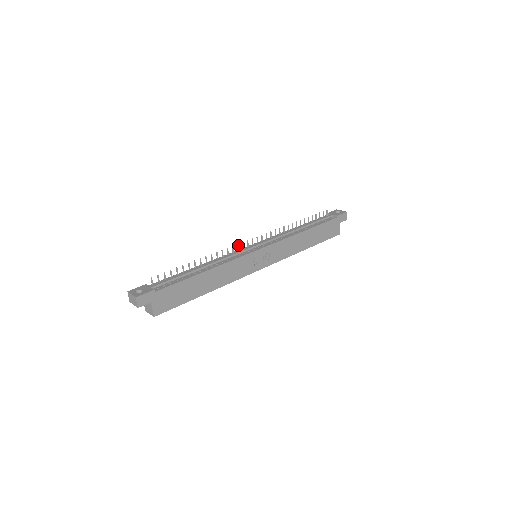
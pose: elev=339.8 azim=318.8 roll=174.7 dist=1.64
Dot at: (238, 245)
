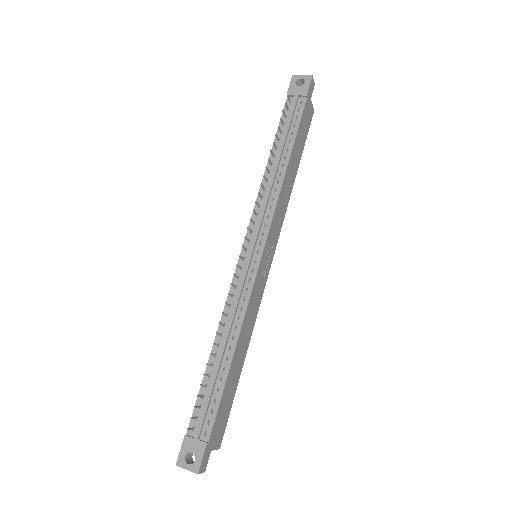
Dot at: (235, 274)
